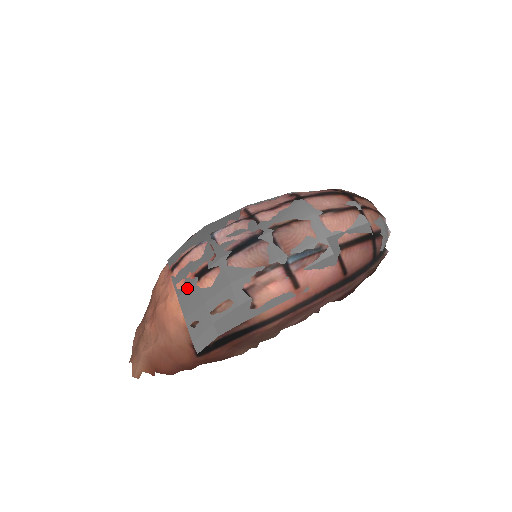
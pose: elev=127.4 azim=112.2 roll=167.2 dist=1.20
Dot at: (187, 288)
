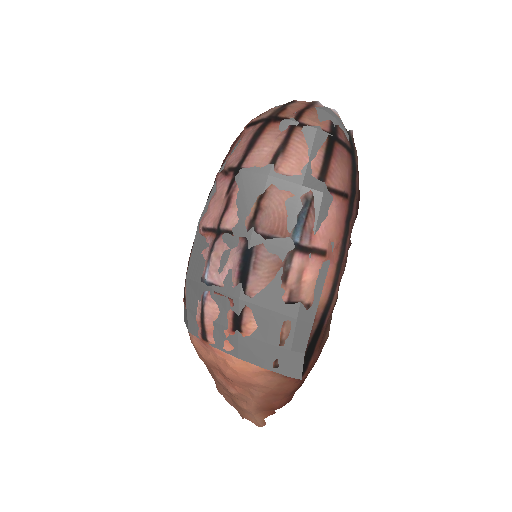
Dot at: (238, 345)
